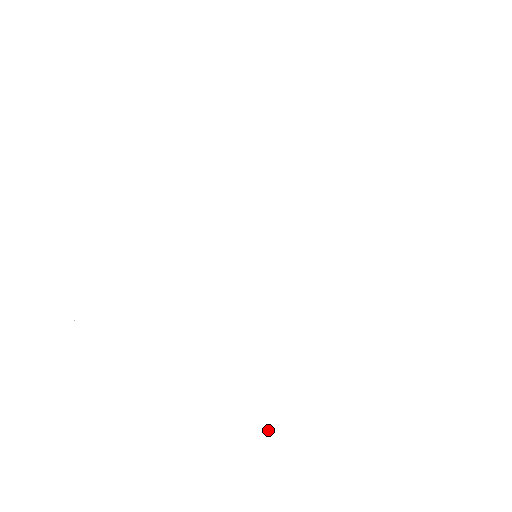
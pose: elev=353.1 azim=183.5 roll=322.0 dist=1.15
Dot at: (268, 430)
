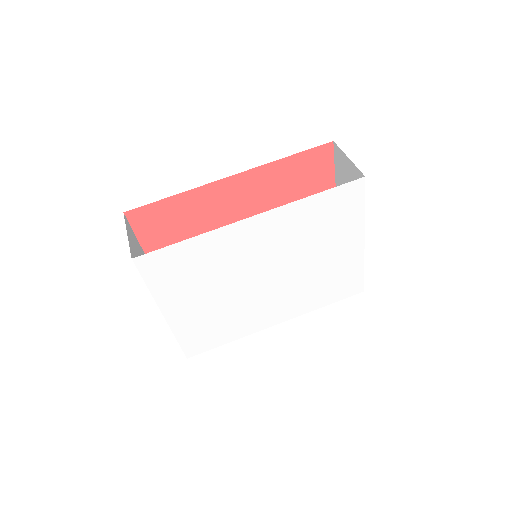
Dot at: (206, 350)
